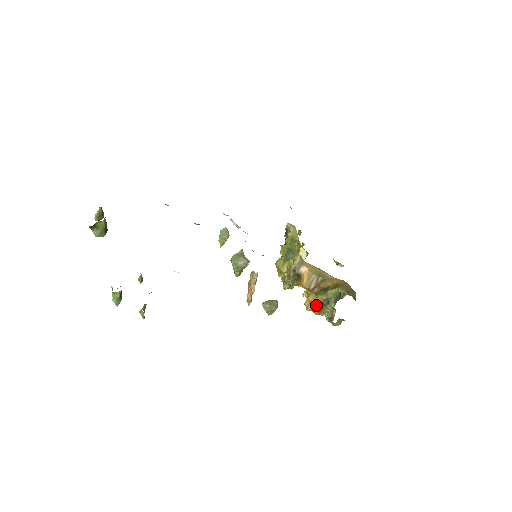
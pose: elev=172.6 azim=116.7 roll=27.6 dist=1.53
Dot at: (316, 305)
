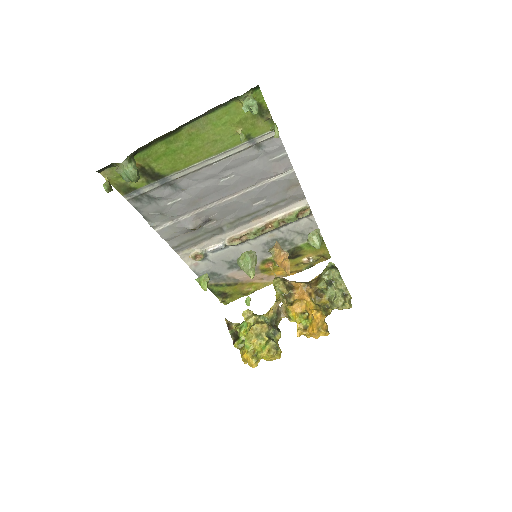
Dot at: (321, 310)
